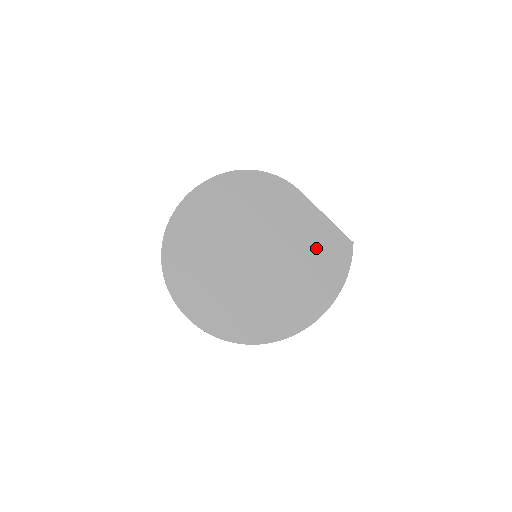
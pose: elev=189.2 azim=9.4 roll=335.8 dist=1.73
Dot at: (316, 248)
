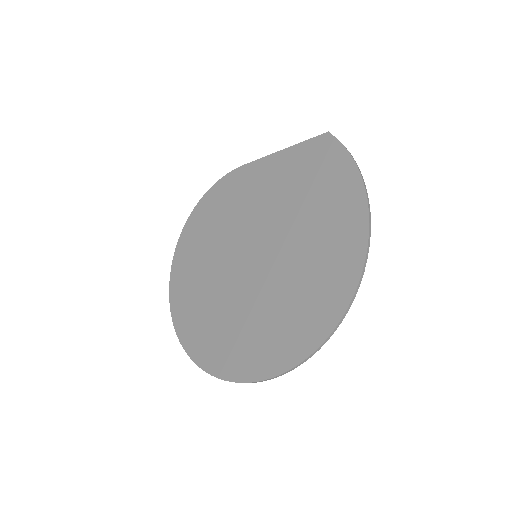
Dot at: (299, 182)
